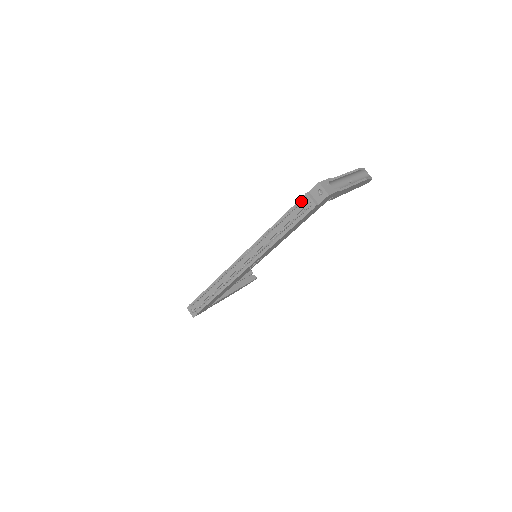
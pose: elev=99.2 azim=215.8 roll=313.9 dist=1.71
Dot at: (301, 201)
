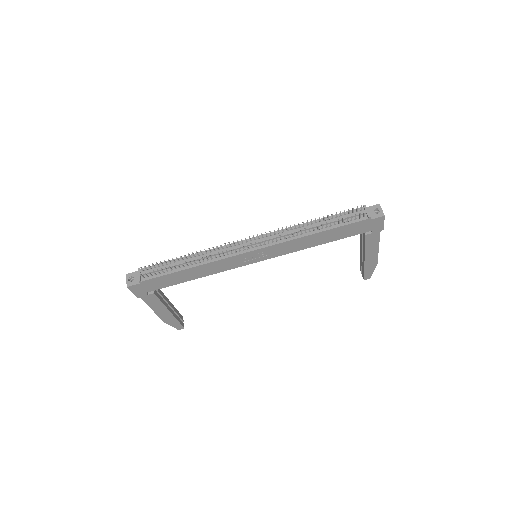
Dot at: (357, 208)
